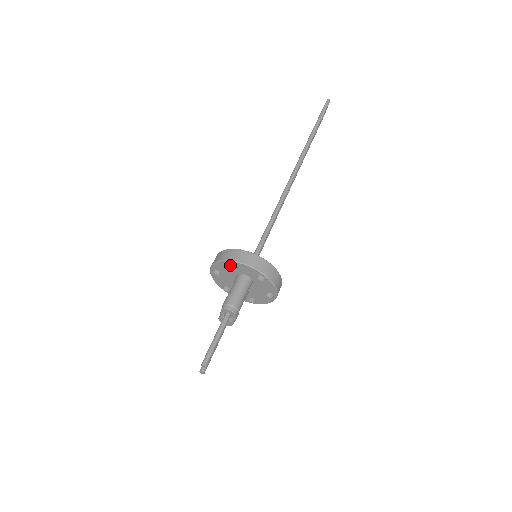
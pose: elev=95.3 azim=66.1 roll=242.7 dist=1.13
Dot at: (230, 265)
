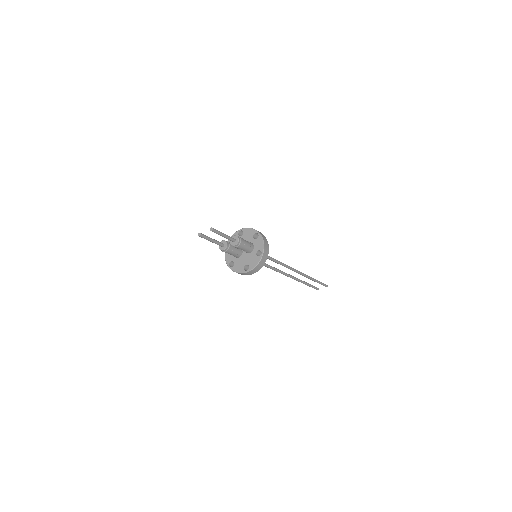
Dot at: (254, 235)
